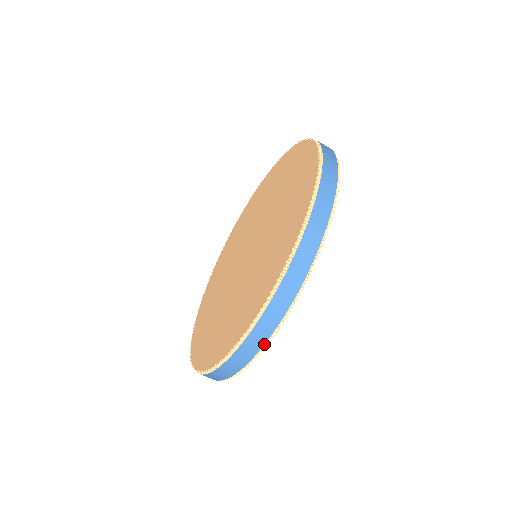
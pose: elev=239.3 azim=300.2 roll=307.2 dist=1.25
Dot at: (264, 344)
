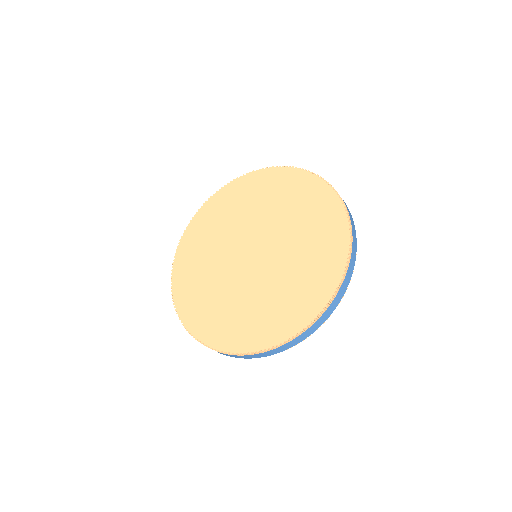
Dot at: occluded
